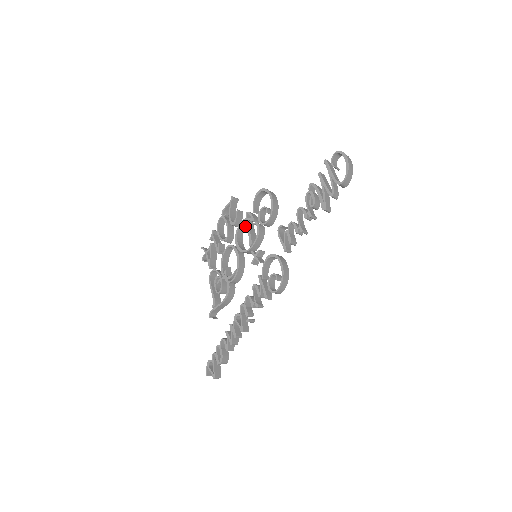
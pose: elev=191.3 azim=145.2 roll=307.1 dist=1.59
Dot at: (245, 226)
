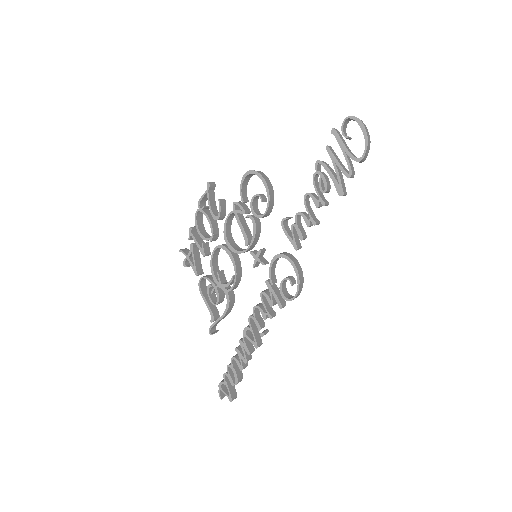
Dot at: (232, 218)
